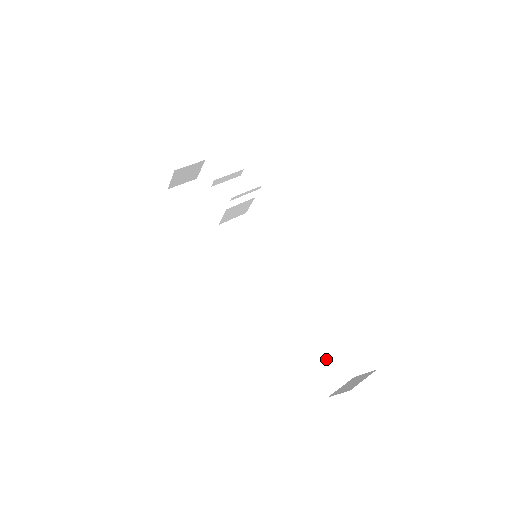
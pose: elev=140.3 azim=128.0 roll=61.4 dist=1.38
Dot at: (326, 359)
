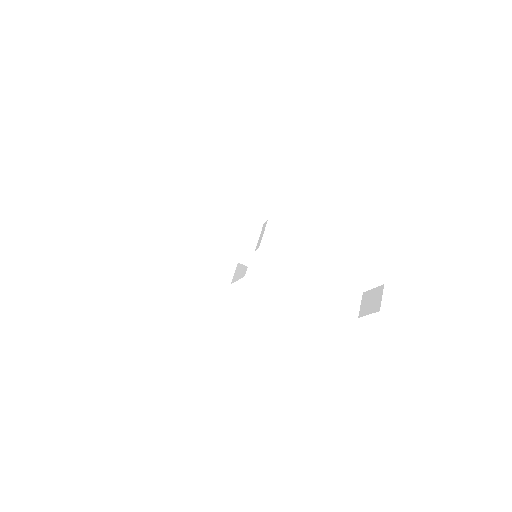
Dot at: (342, 294)
